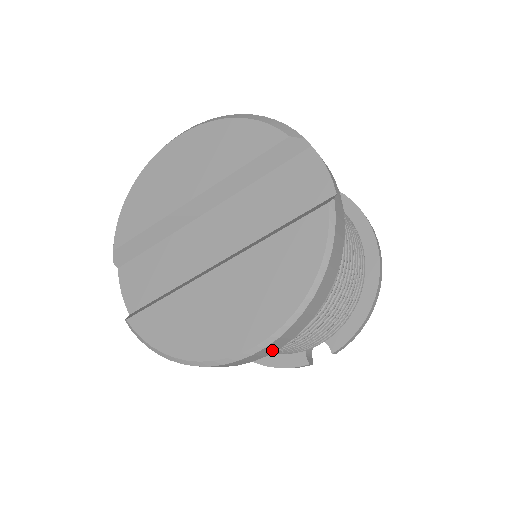
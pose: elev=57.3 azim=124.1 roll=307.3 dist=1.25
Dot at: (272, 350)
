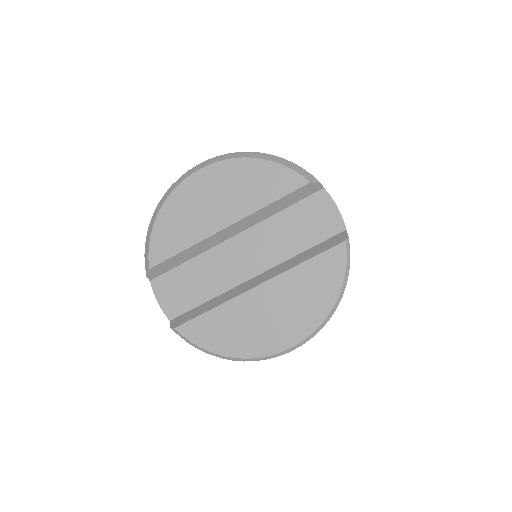
Dot at: occluded
